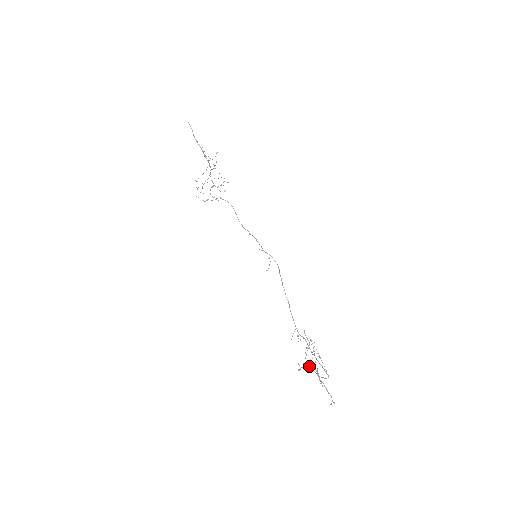
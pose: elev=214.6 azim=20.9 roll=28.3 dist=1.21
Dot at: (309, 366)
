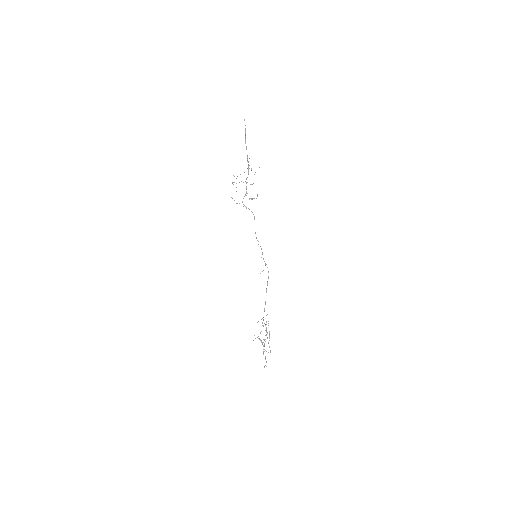
Dot at: occluded
